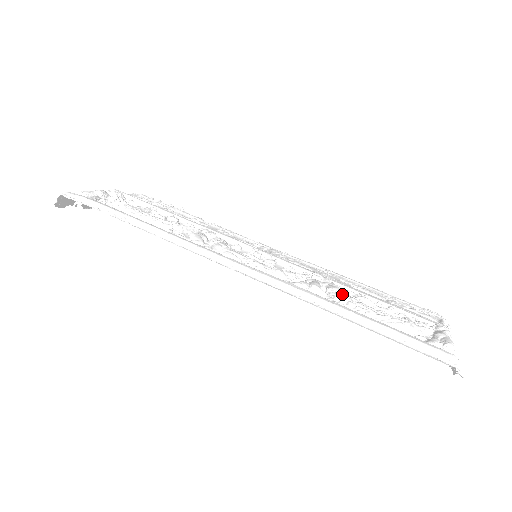
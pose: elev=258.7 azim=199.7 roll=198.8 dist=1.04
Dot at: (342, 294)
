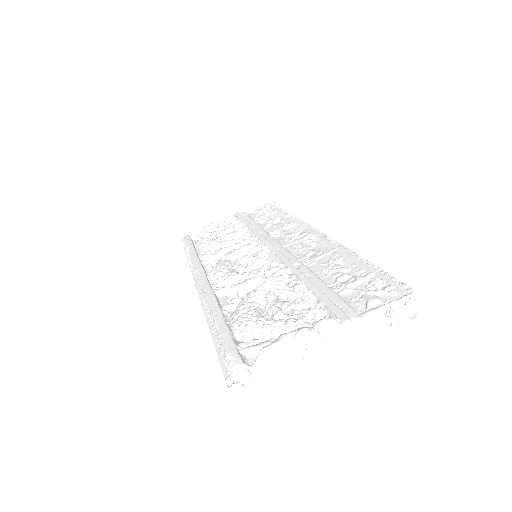
Dot at: (250, 293)
